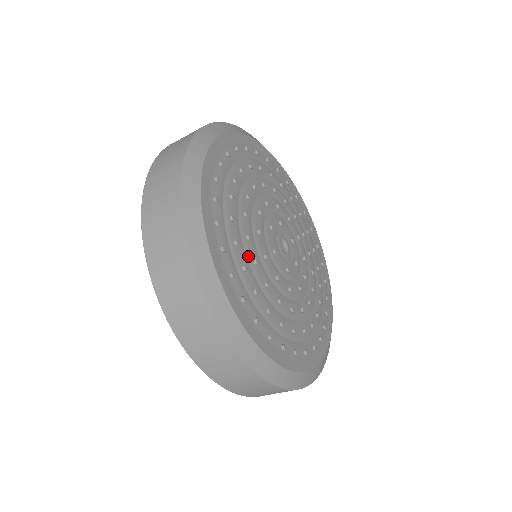
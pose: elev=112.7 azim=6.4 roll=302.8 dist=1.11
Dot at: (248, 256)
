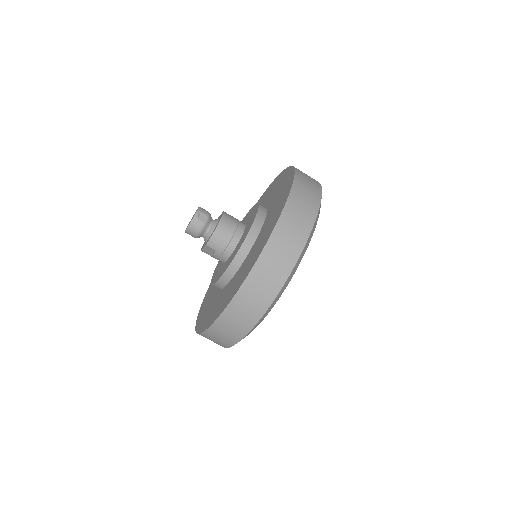
Dot at: occluded
